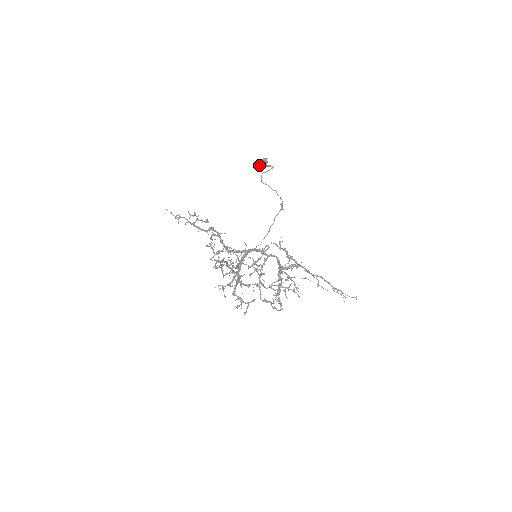
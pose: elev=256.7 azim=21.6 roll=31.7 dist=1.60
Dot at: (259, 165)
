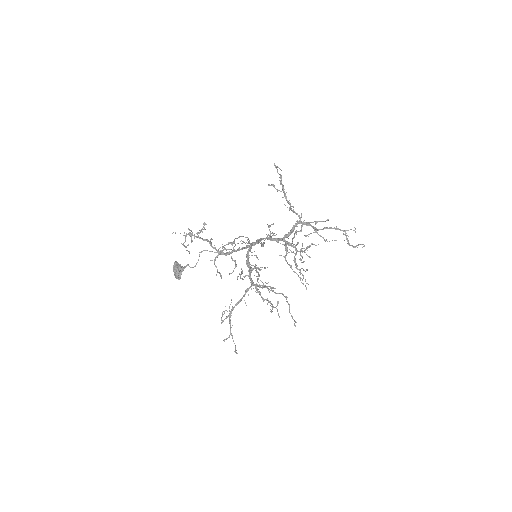
Dot at: (177, 278)
